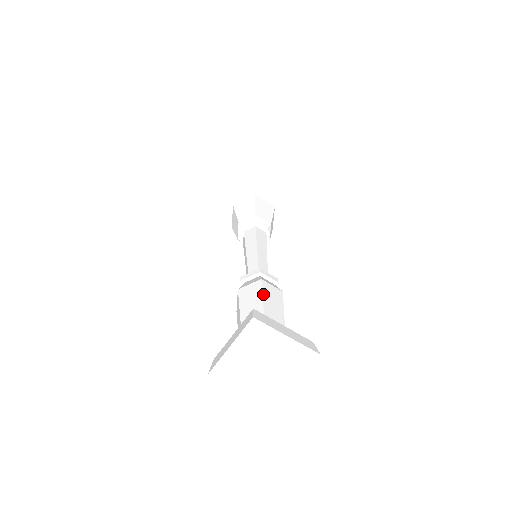
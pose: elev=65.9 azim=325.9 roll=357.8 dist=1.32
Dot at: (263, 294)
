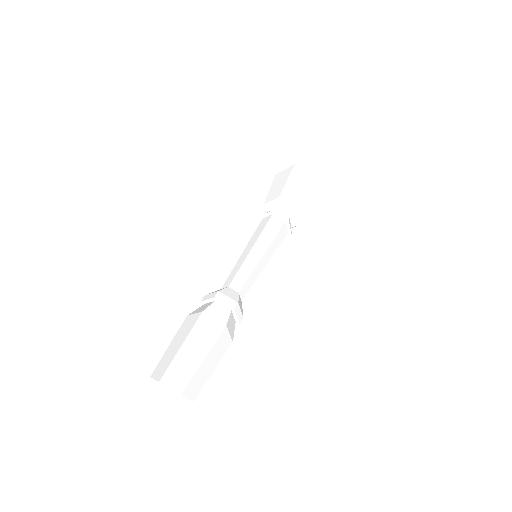
Dot at: (189, 334)
